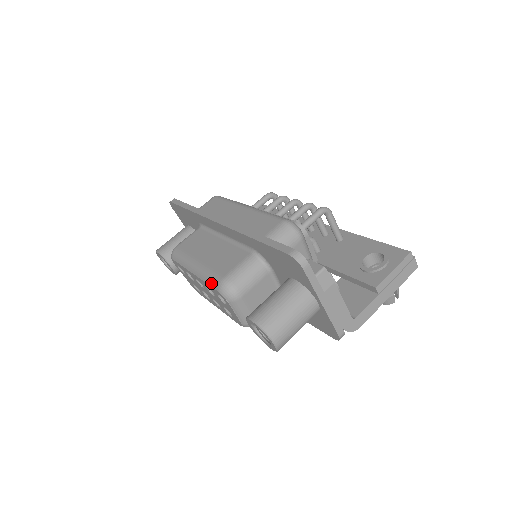
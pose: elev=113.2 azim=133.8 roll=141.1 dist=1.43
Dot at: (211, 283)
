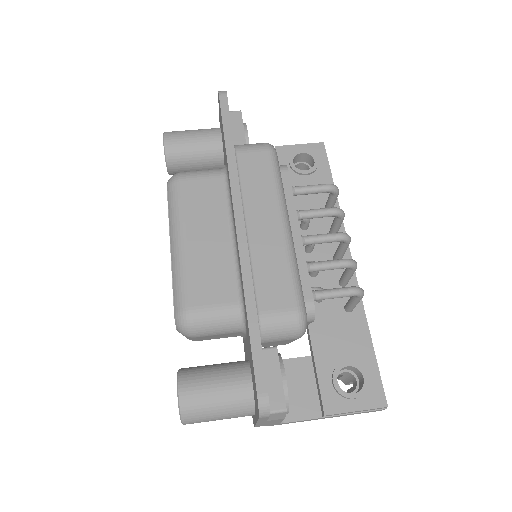
Dot at: (175, 294)
